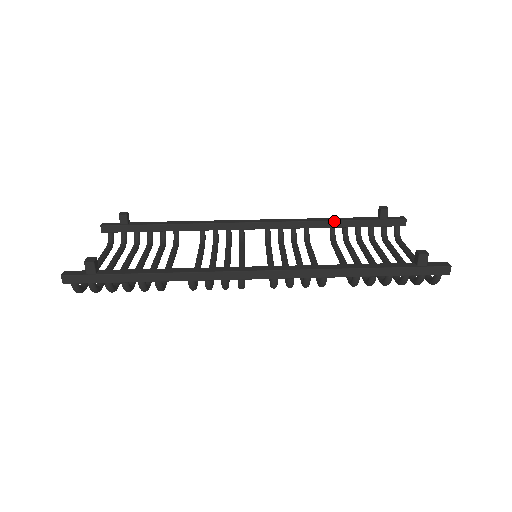
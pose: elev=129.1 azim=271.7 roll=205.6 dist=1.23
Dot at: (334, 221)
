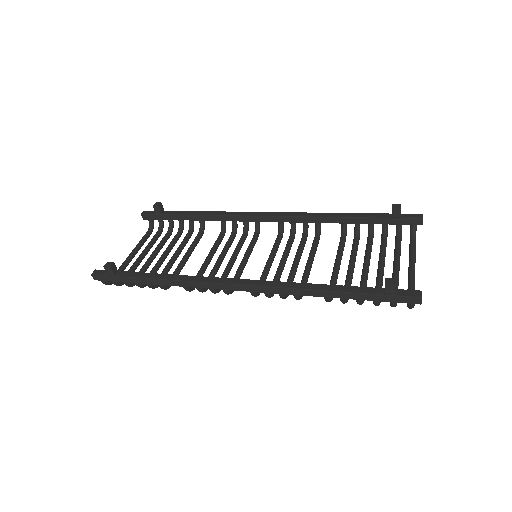
Dot at: (344, 218)
